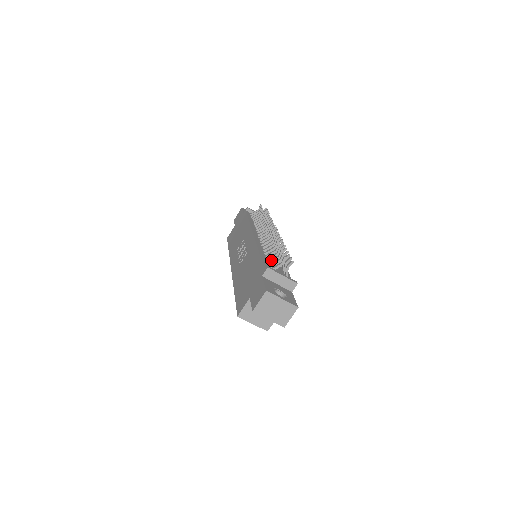
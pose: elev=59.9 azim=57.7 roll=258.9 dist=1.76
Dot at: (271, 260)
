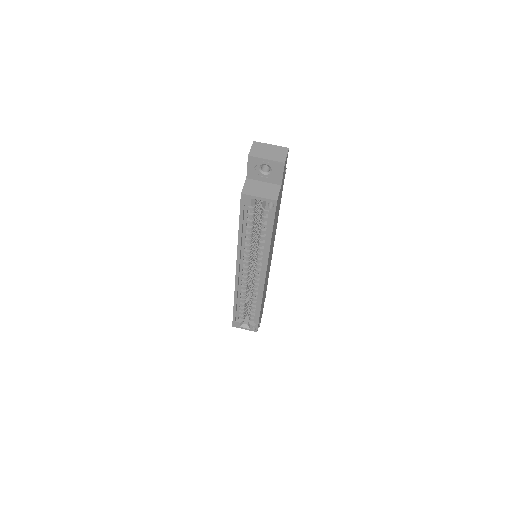
Dot at: occluded
